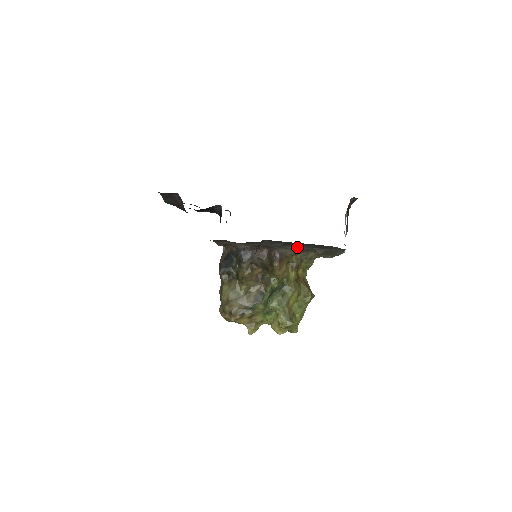
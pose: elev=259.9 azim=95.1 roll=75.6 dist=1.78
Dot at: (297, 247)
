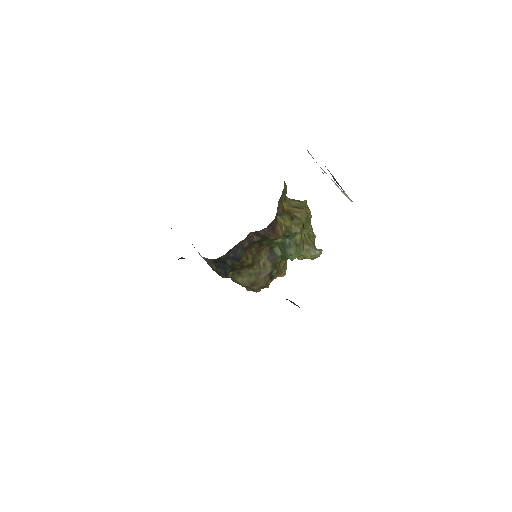
Dot at: occluded
